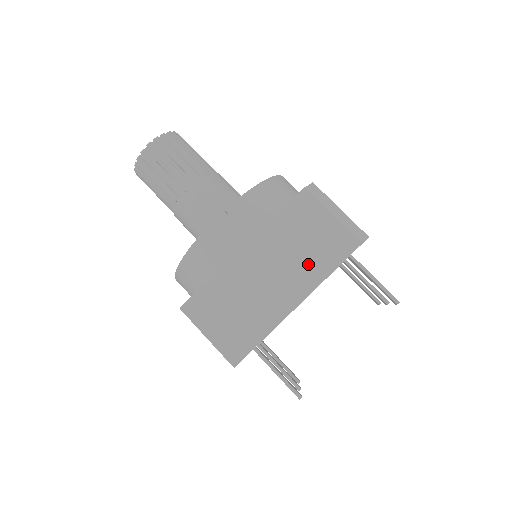
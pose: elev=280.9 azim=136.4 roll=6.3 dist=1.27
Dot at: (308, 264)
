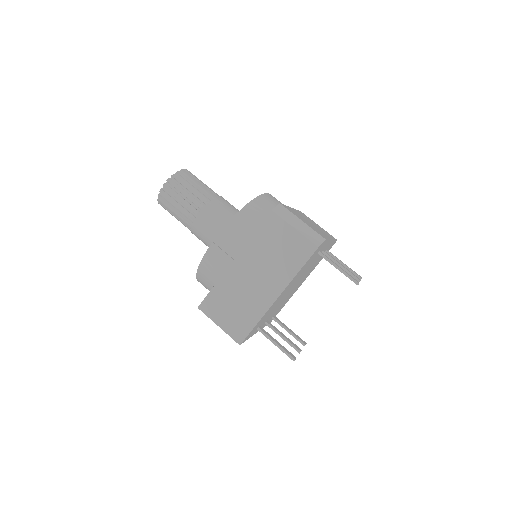
Dot at: (281, 267)
